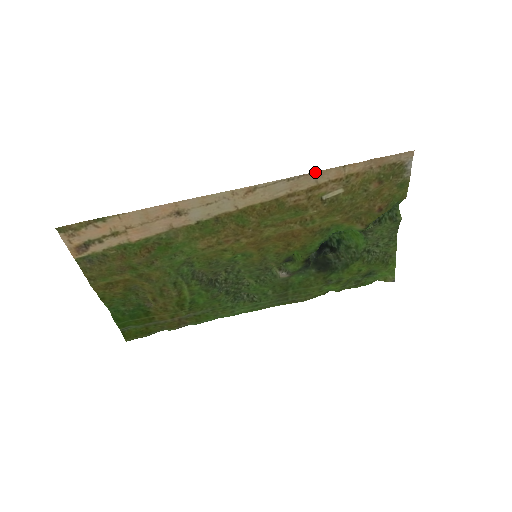
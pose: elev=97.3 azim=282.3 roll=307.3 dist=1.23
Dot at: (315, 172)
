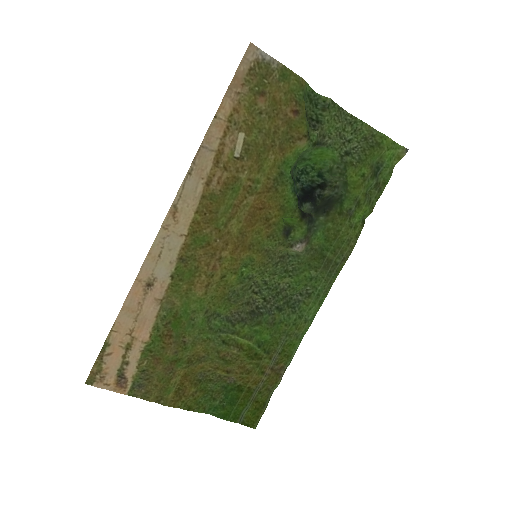
Dot at: (200, 146)
